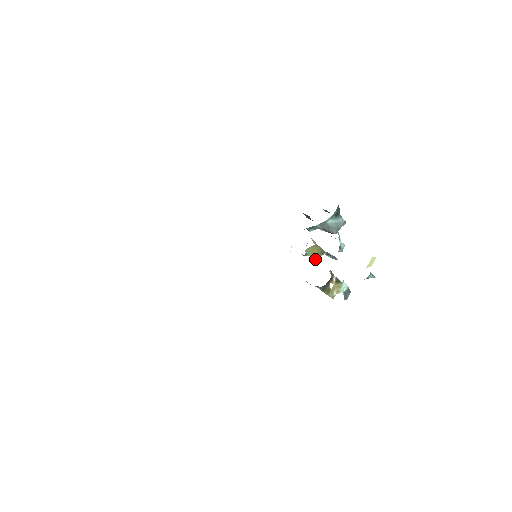
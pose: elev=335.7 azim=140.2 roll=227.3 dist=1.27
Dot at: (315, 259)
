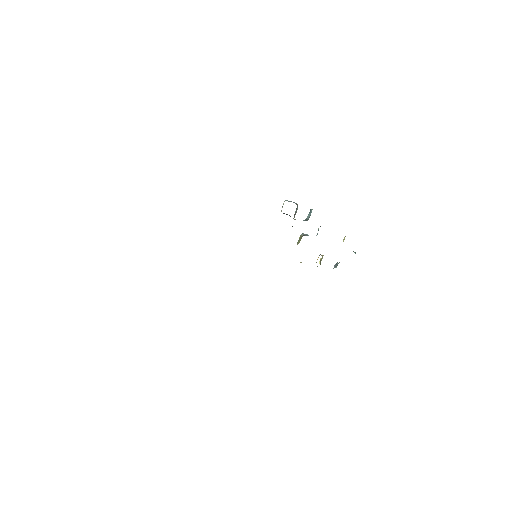
Dot at: occluded
